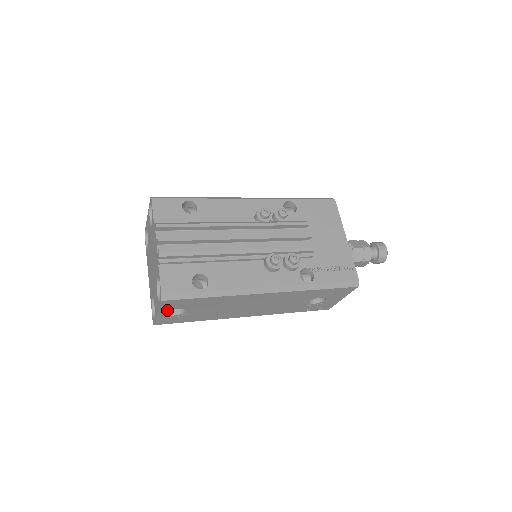
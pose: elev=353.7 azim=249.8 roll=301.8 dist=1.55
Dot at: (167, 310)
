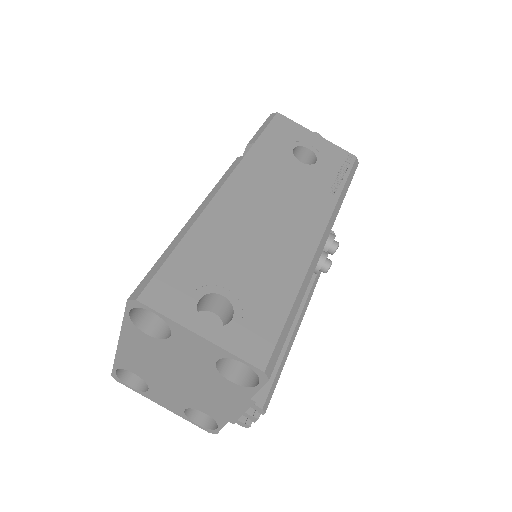
Dot at: occluded
